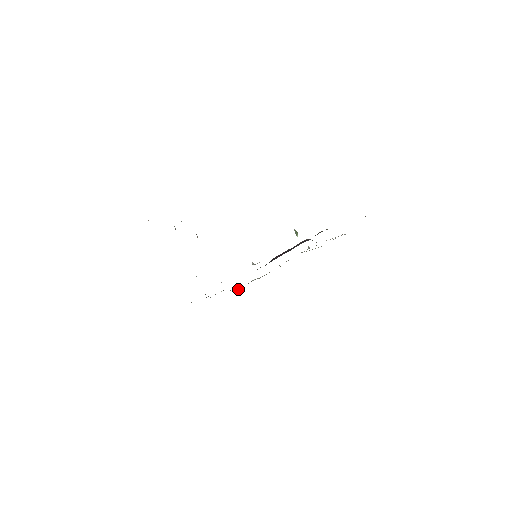
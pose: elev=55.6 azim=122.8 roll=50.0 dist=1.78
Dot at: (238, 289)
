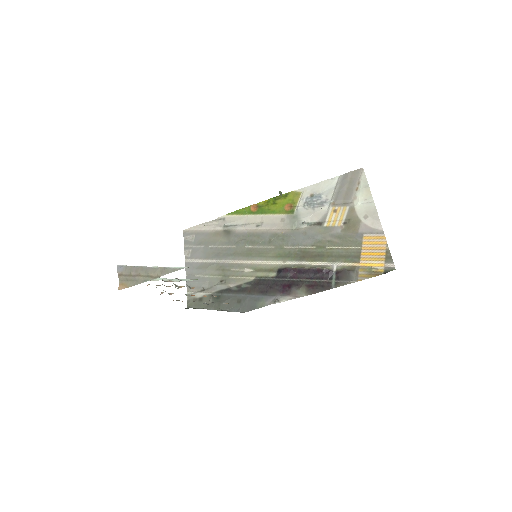
Dot at: (202, 225)
